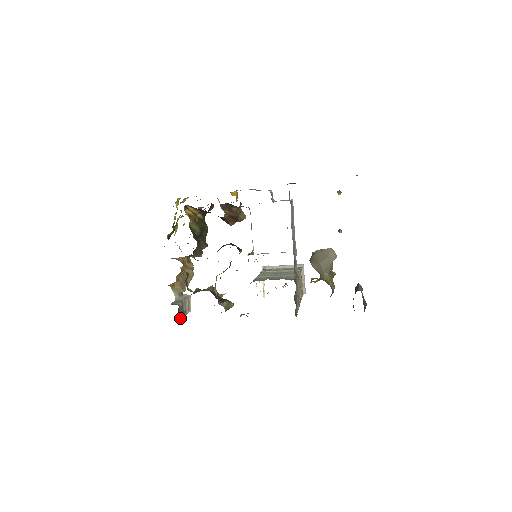
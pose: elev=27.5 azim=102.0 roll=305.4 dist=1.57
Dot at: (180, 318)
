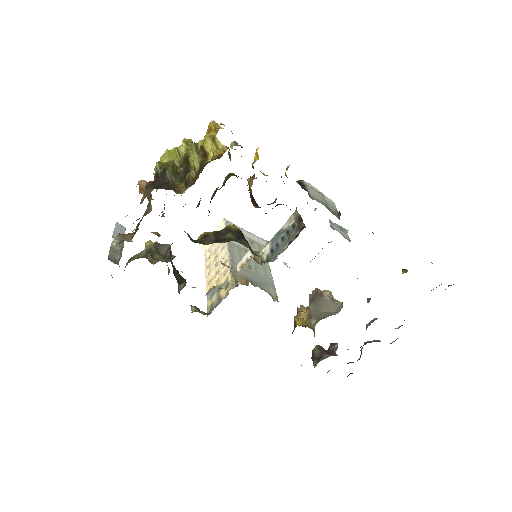
Dot at: occluded
